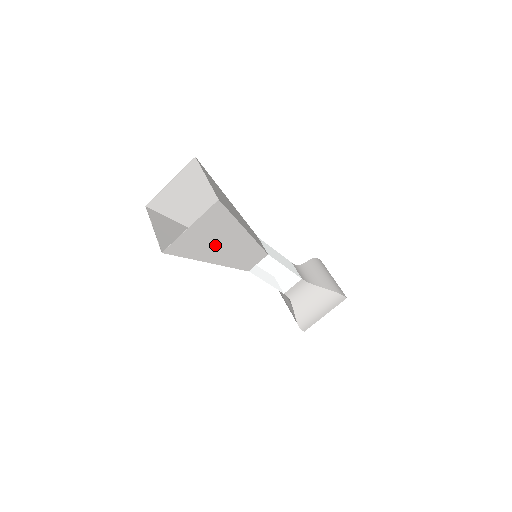
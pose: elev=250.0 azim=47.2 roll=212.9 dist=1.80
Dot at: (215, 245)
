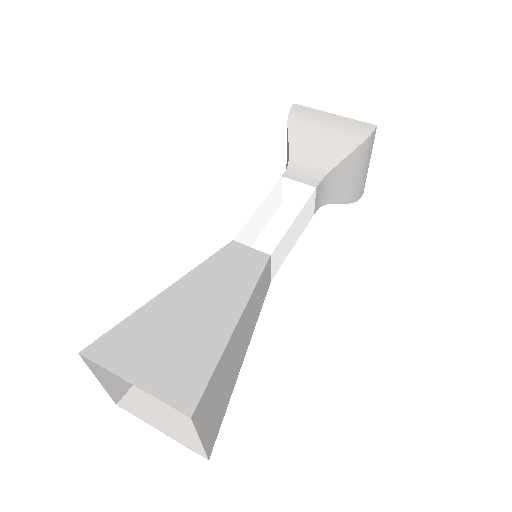
Dot at: (231, 370)
